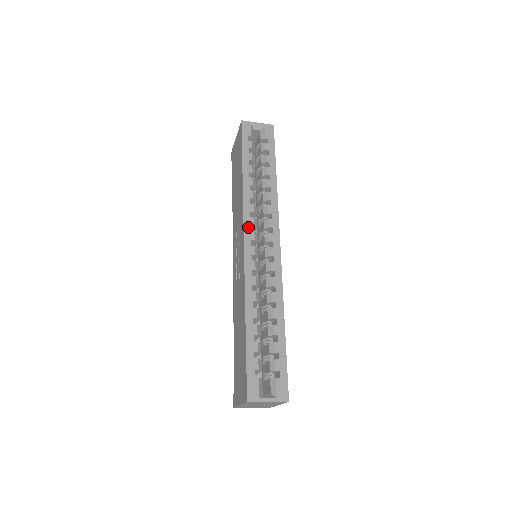
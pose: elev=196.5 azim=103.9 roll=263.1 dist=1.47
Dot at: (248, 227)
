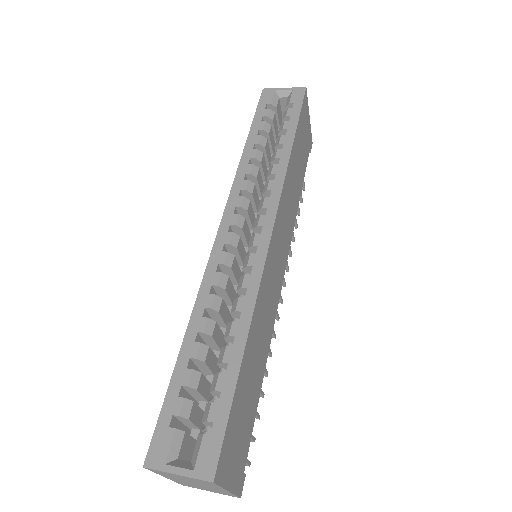
Dot at: (231, 208)
